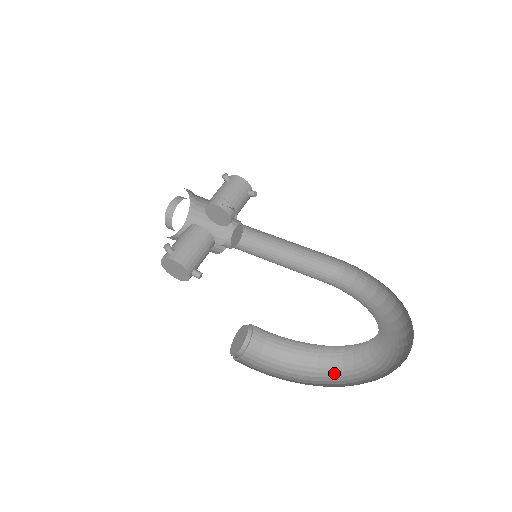
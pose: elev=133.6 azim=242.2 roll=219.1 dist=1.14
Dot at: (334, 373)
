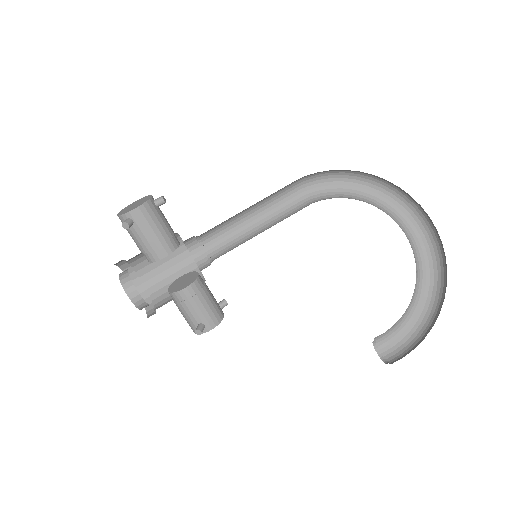
Dot at: (418, 292)
